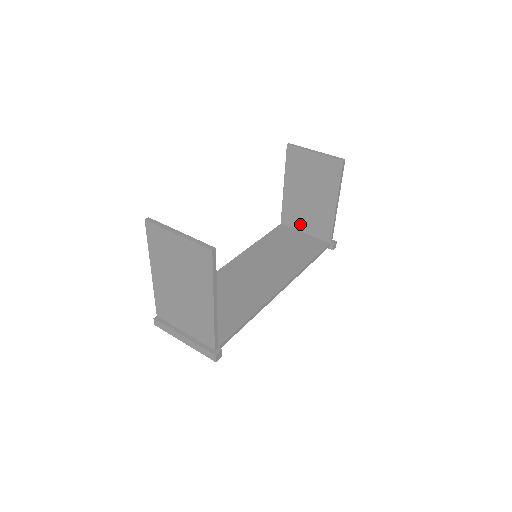
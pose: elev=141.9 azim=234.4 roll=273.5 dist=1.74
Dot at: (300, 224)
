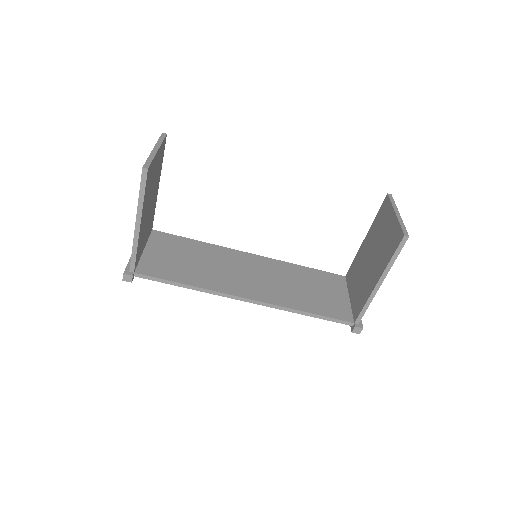
Dot at: (352, 286)
